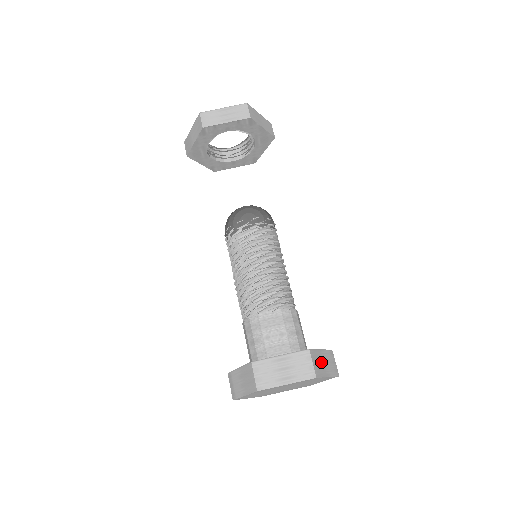
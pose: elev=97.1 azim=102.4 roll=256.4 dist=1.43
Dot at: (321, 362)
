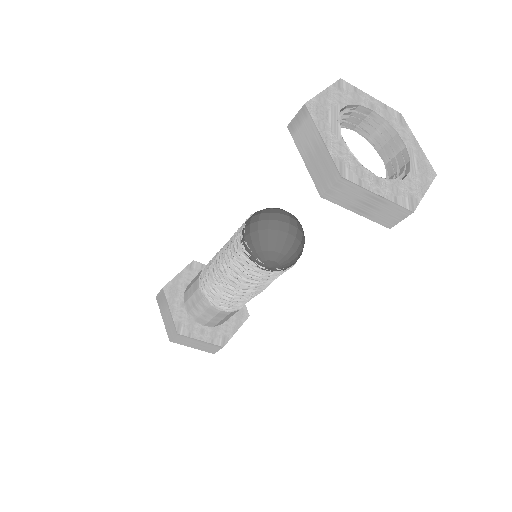
Dot at: occluded
